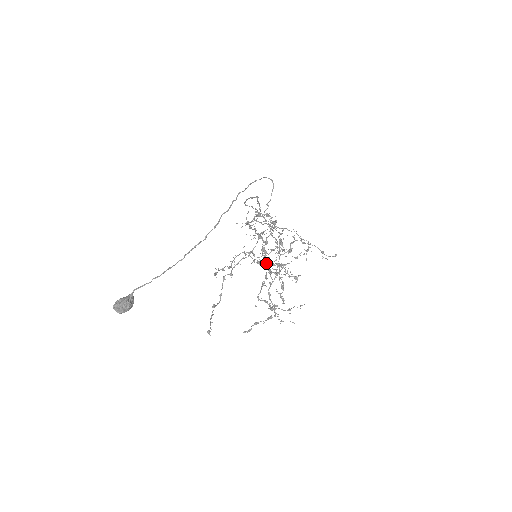
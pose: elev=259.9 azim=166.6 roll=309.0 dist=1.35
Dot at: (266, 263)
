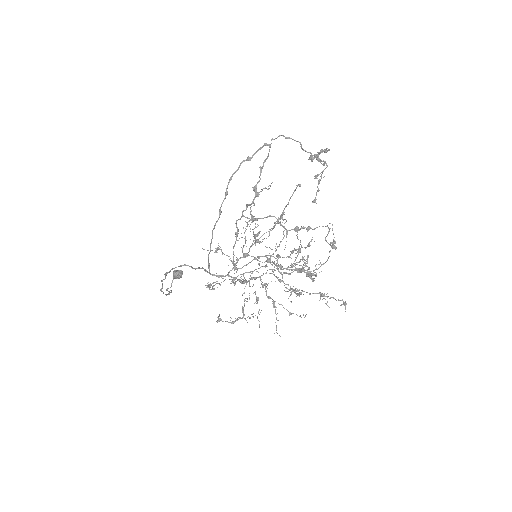
Dot at: (257, 277)
